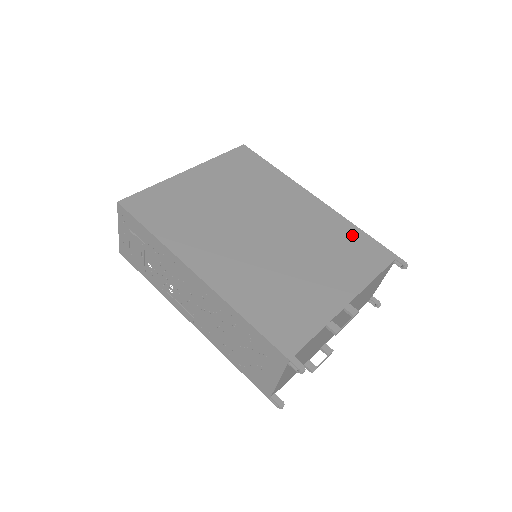
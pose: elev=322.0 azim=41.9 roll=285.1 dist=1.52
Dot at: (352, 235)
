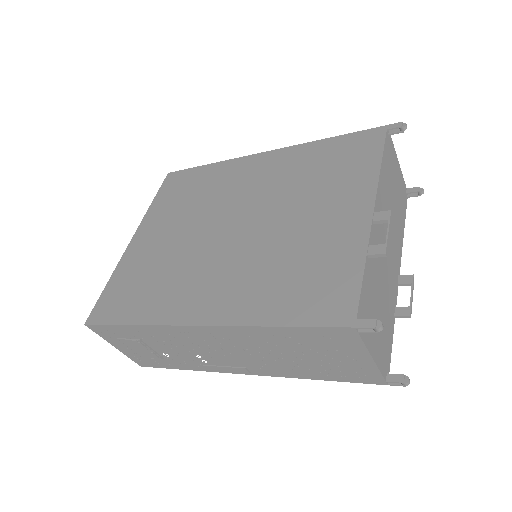
Dot at: (324, 150)
